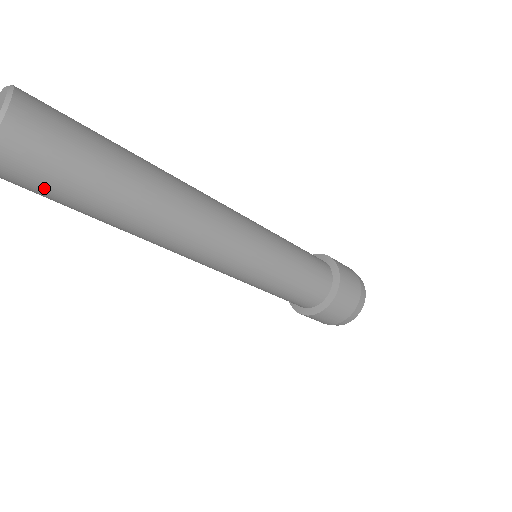
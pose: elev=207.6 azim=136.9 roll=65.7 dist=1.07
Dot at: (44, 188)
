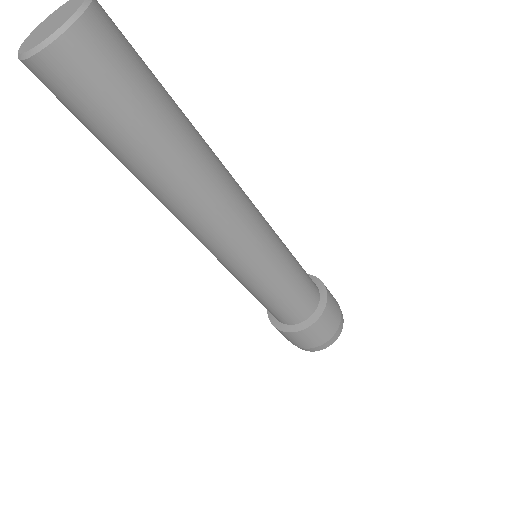
Dot at: (109, 95)
